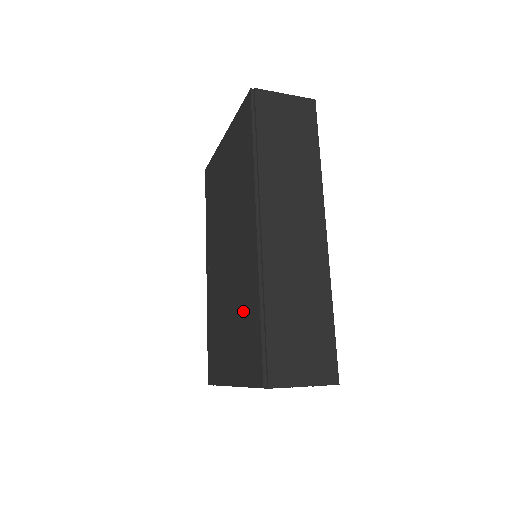
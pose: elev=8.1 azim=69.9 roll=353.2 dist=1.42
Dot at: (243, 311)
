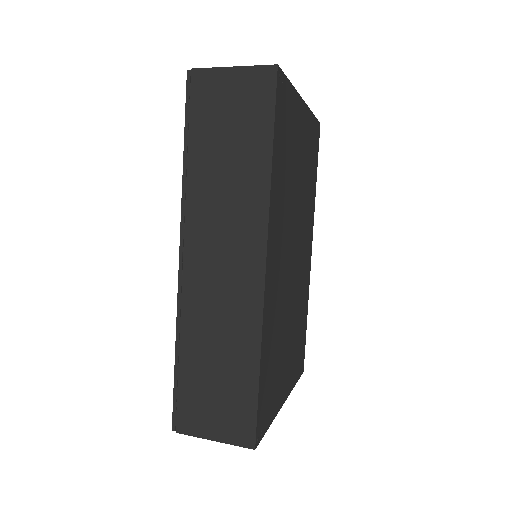
Dot at: occluded
